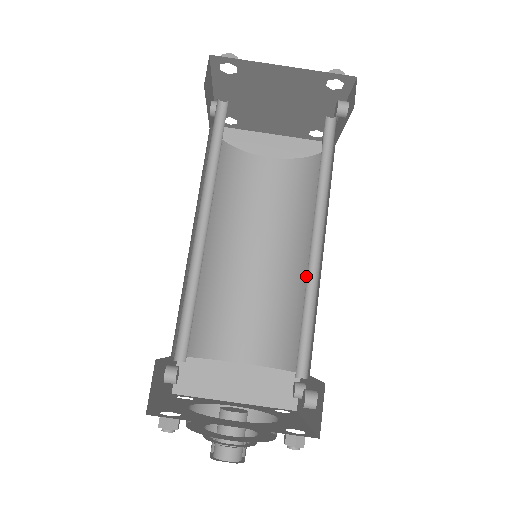
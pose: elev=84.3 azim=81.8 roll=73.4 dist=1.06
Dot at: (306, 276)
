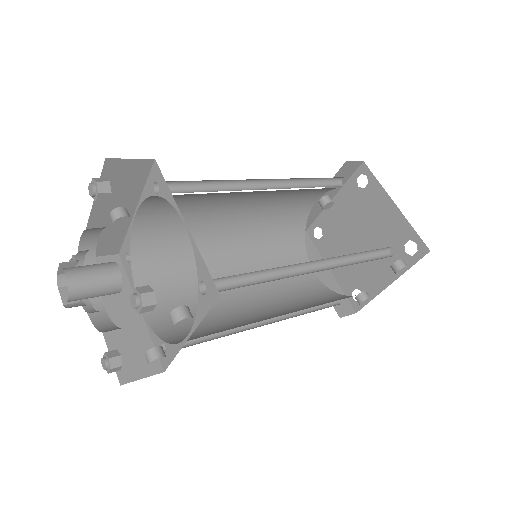
Dot at: (260, 320)
